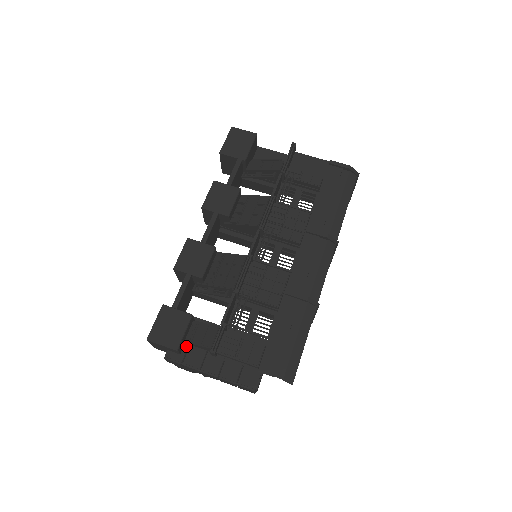
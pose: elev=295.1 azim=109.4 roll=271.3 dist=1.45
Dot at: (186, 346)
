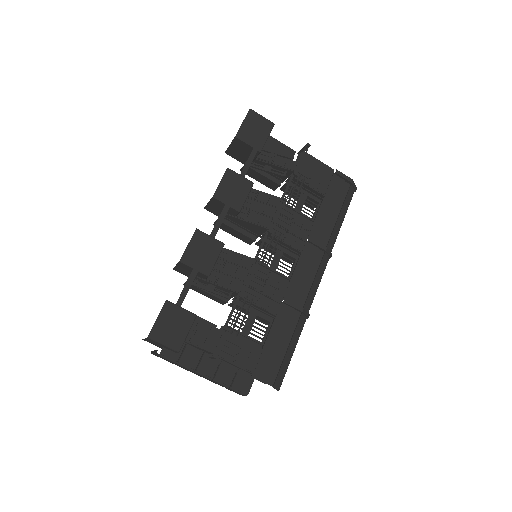
Dot at: (183, 345)
